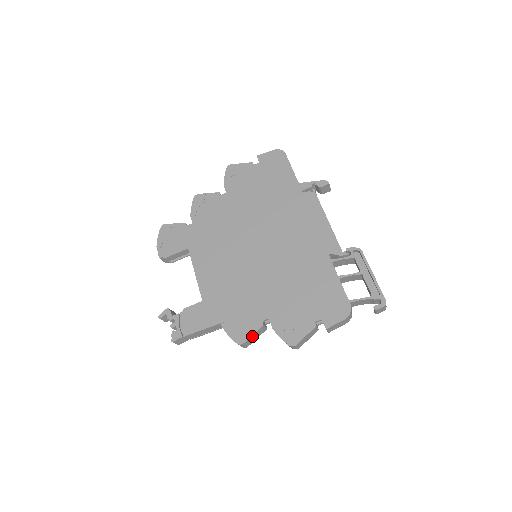
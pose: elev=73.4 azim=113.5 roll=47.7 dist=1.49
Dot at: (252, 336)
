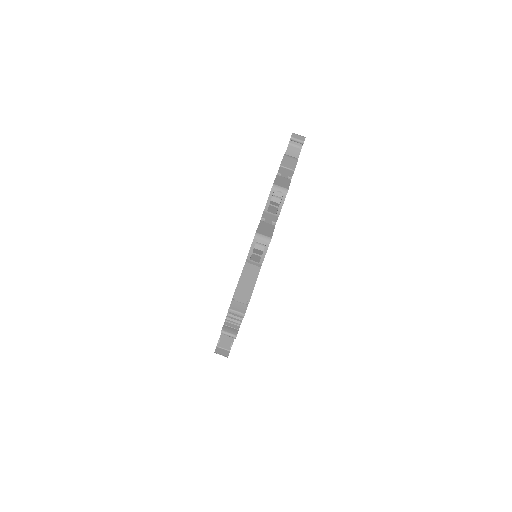
Dot at: (260, 228)
